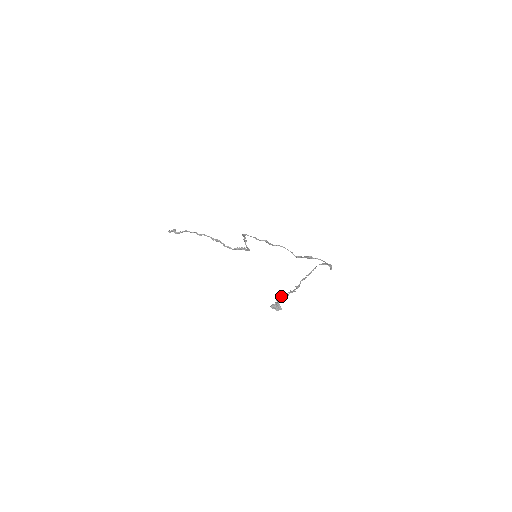
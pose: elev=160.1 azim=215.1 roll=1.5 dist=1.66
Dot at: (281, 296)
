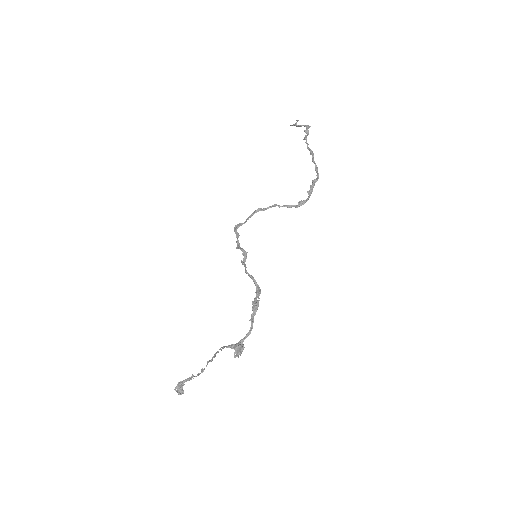
Dot at: occluded
